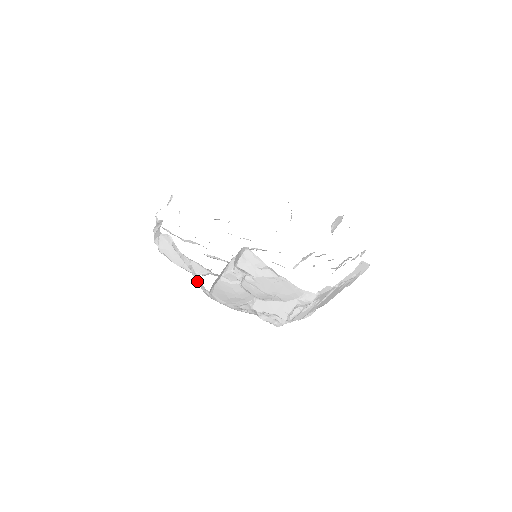
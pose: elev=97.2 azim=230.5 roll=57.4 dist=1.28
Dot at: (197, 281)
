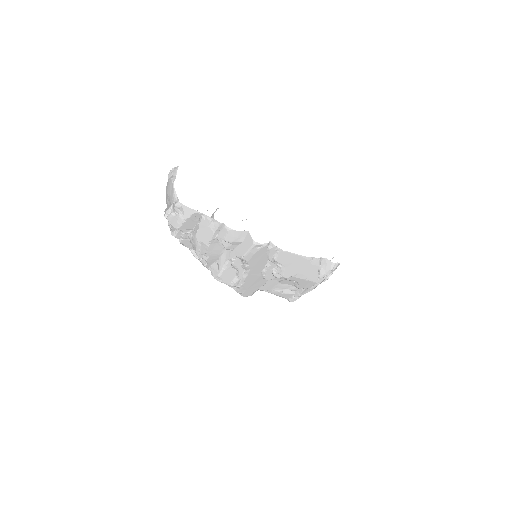
Dot at: occluded
